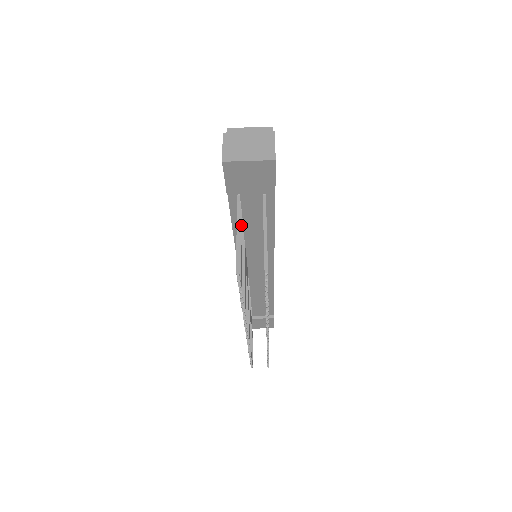
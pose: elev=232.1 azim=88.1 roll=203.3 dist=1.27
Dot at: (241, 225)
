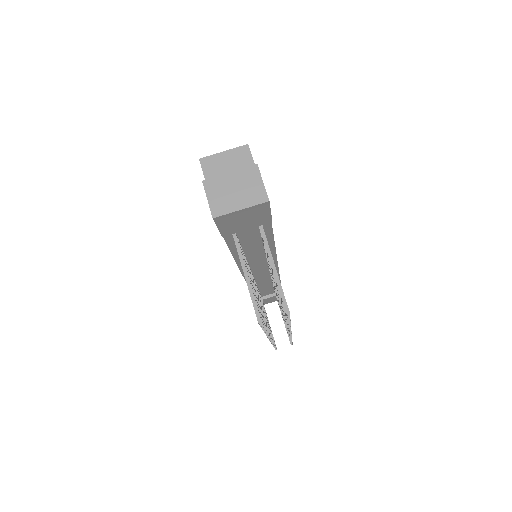
Dot at: occluded
